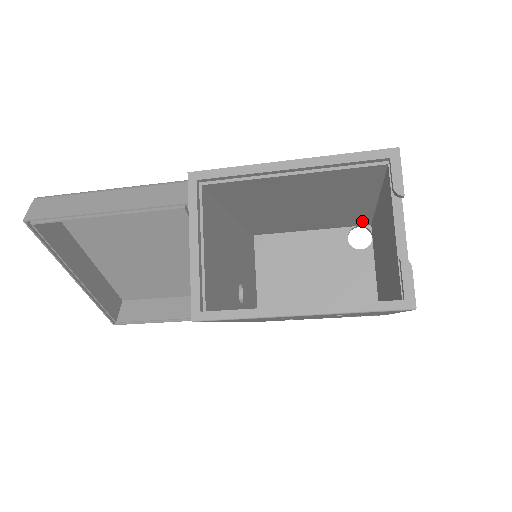
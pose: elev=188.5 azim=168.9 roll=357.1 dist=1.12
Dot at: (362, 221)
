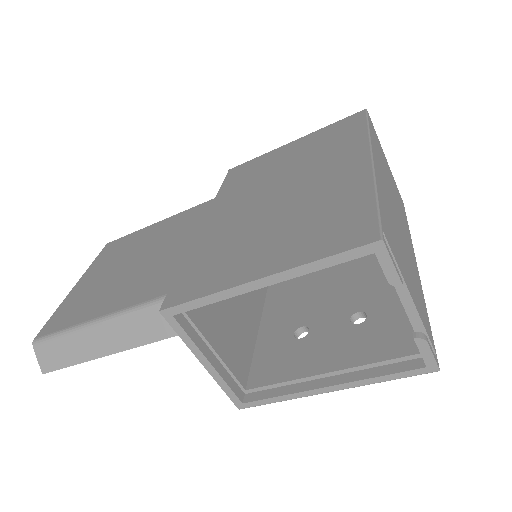
Dot at: occluded
